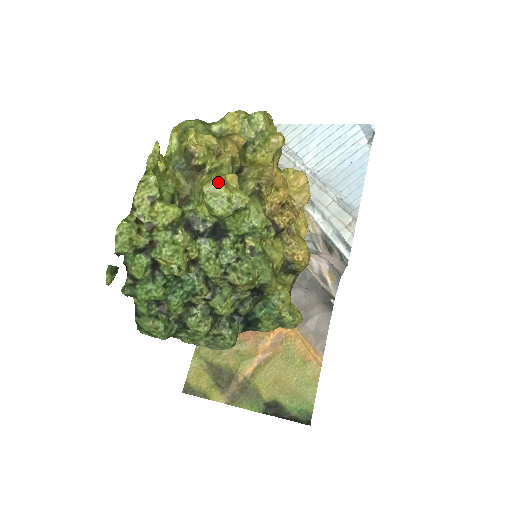
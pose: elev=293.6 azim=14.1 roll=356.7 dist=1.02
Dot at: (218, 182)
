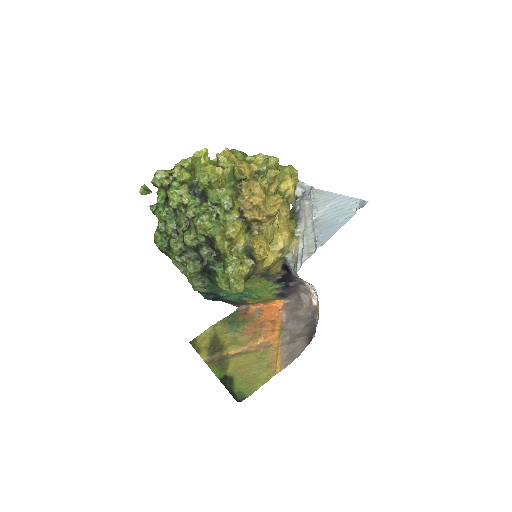
Dot at: (209, 167)
